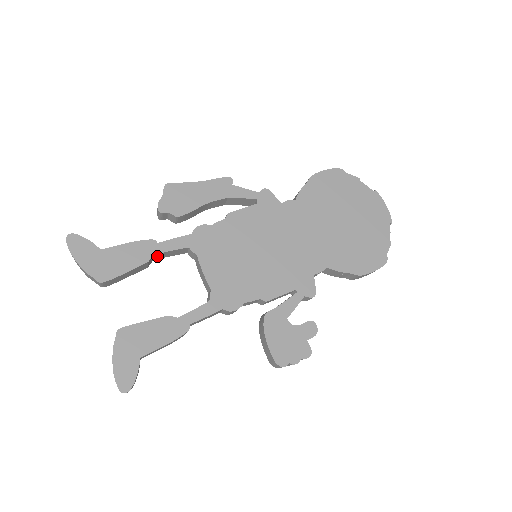
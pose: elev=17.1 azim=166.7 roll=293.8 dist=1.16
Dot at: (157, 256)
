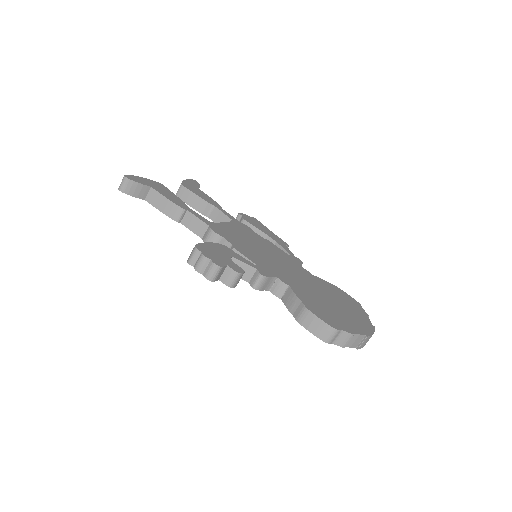
Dot at: (213, 212)
